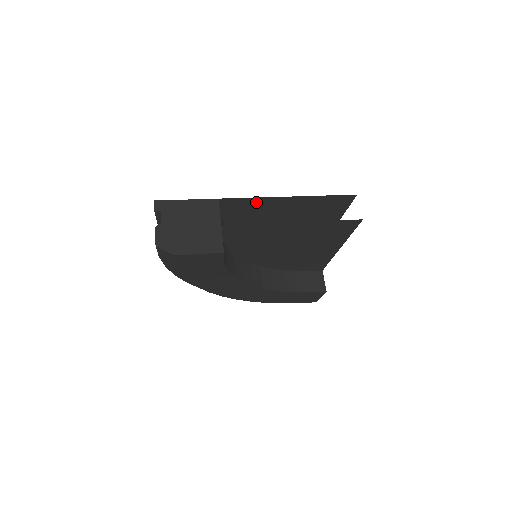
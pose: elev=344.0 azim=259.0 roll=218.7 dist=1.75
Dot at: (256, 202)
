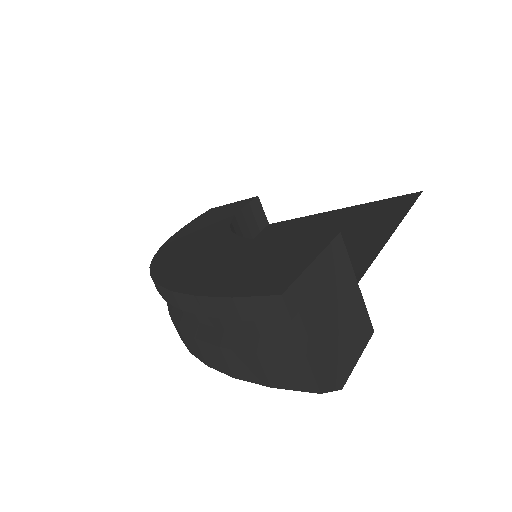
Dot at: occluded
